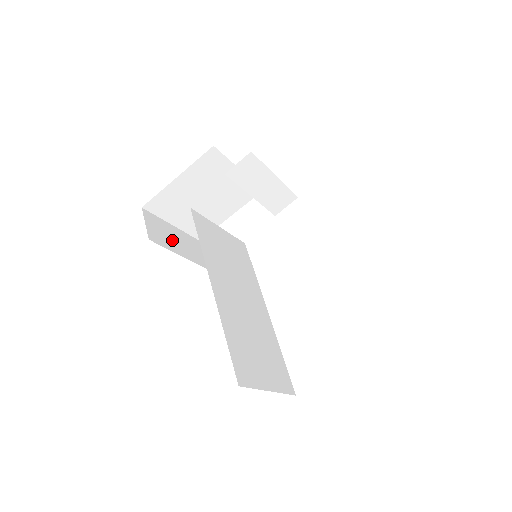
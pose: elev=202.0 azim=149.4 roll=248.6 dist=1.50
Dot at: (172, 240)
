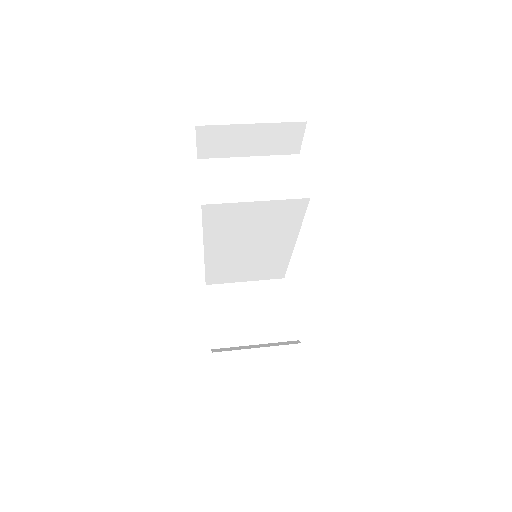
Dot at: (240, 144)
